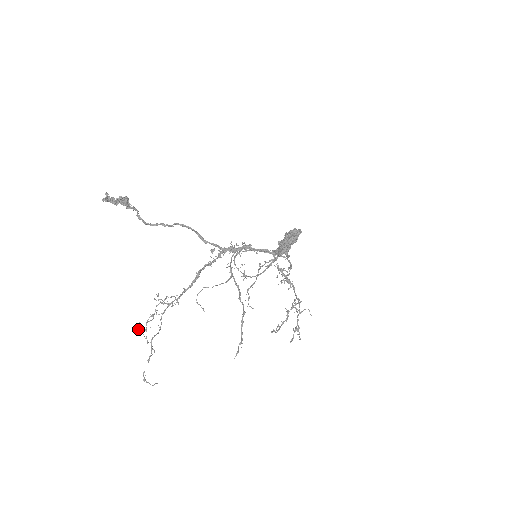
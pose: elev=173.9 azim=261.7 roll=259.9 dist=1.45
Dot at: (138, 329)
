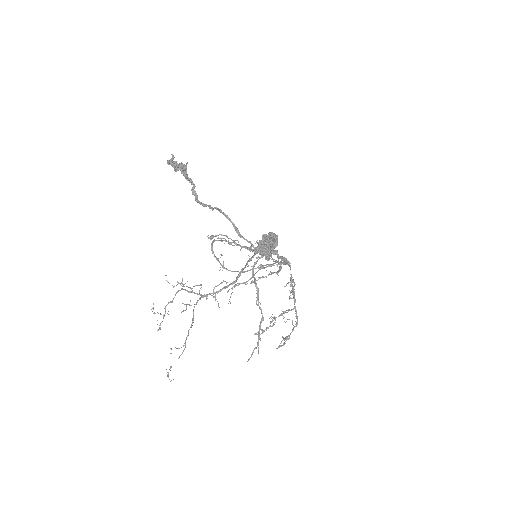
Dot at: (154, 313)
